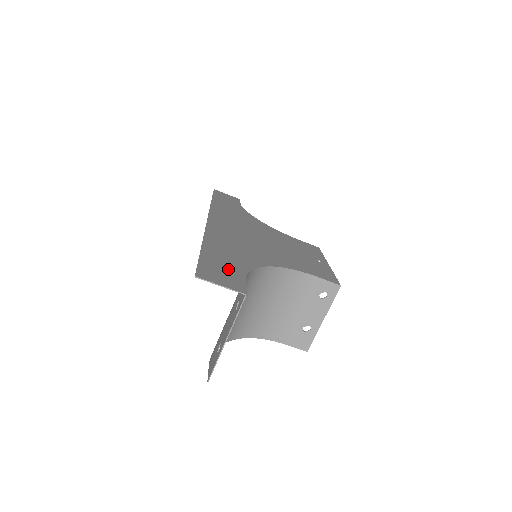
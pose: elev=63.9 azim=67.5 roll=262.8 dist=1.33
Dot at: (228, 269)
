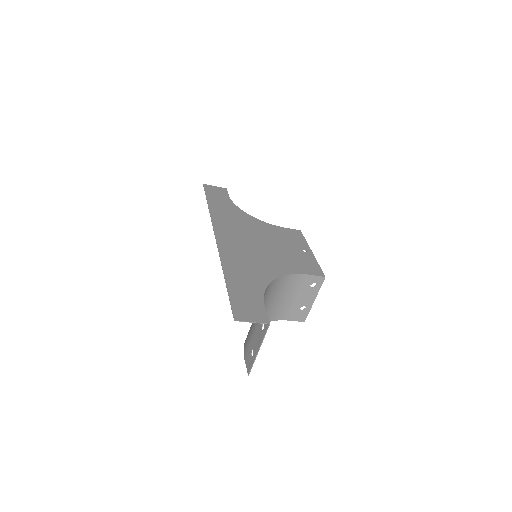
Dot at: (250, 300)
